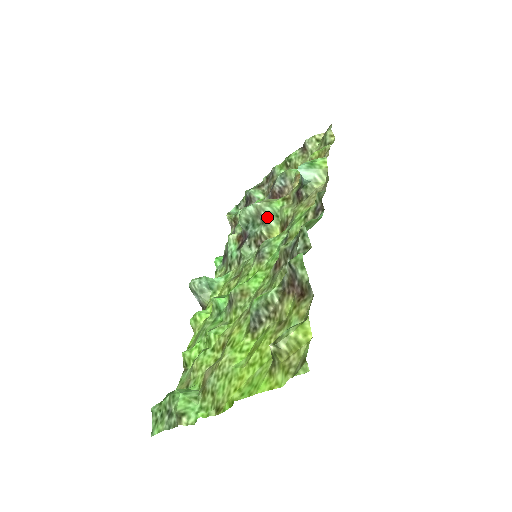
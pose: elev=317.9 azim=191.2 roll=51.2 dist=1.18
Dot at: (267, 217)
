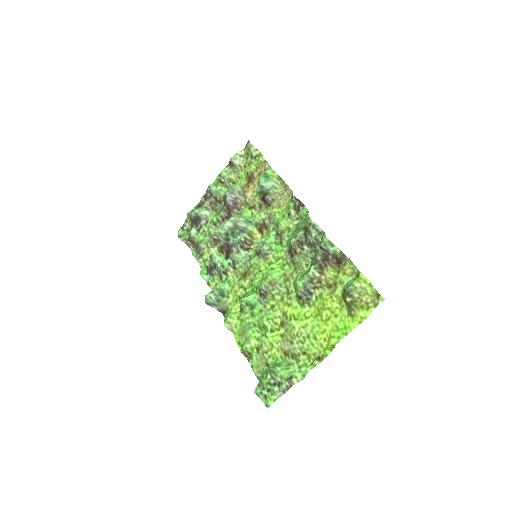
Dot at: (244, 226)
